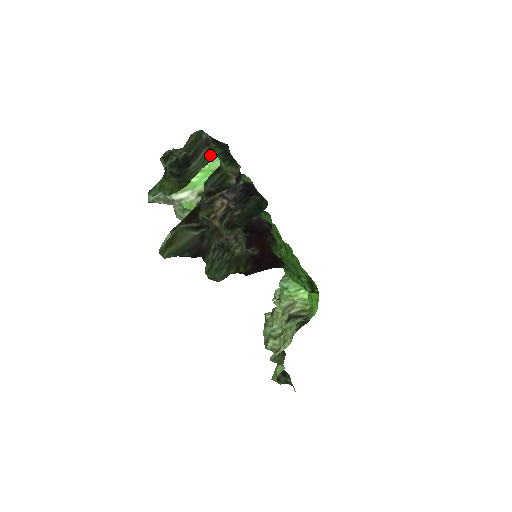
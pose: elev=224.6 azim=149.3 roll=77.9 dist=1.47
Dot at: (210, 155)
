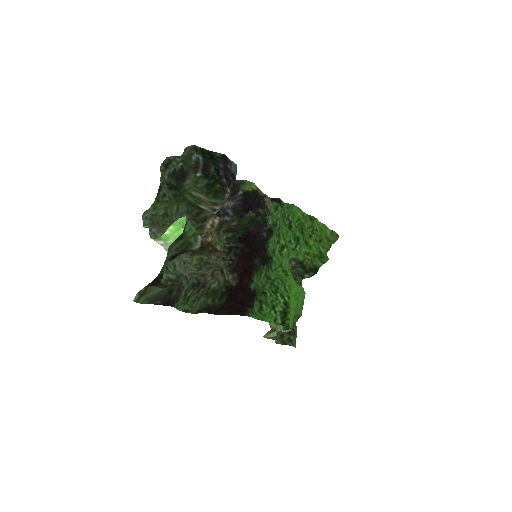
Dot at: (196, 185)
